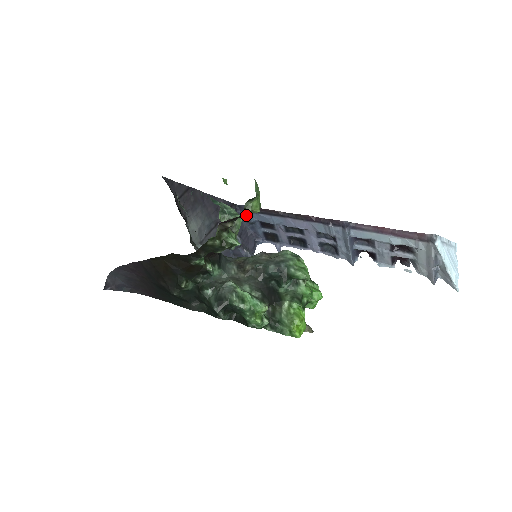
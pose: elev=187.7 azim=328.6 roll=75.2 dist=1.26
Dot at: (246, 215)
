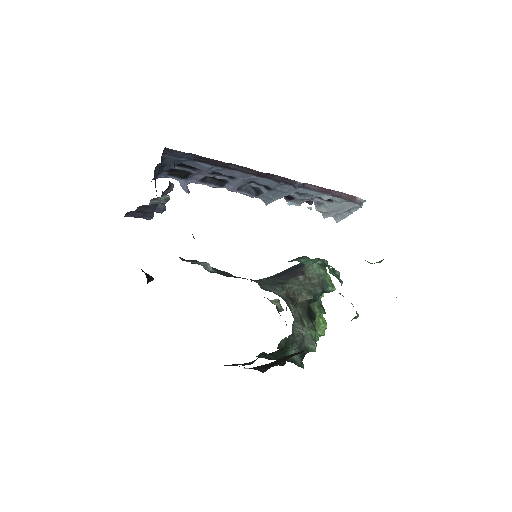
Dot at: (173, 160)
